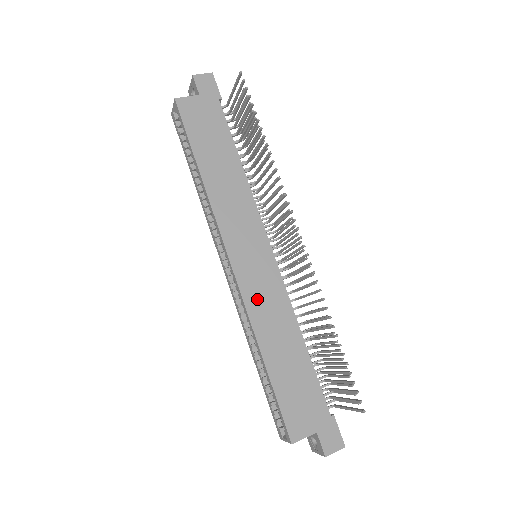
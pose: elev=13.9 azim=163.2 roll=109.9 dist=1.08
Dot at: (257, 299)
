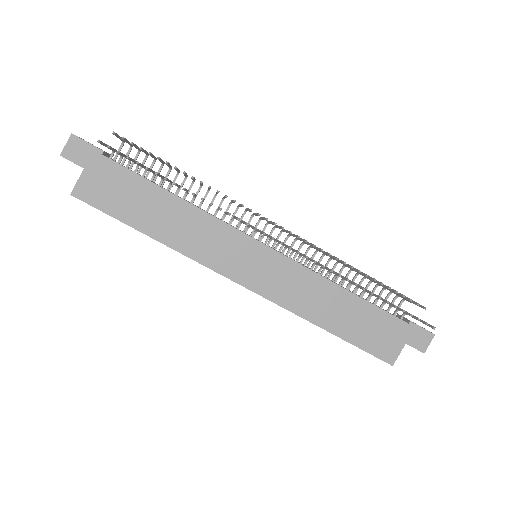
Dot at: (286, 293)
